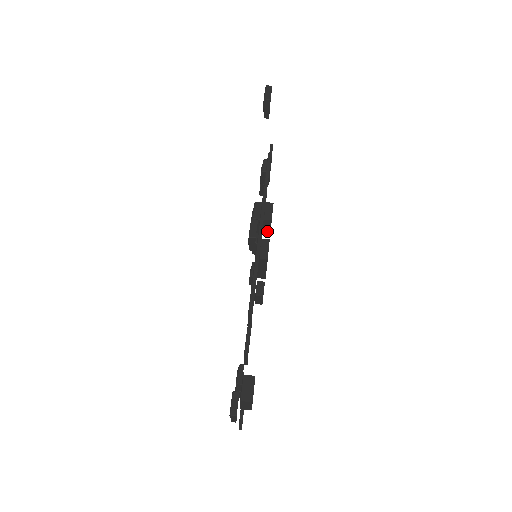
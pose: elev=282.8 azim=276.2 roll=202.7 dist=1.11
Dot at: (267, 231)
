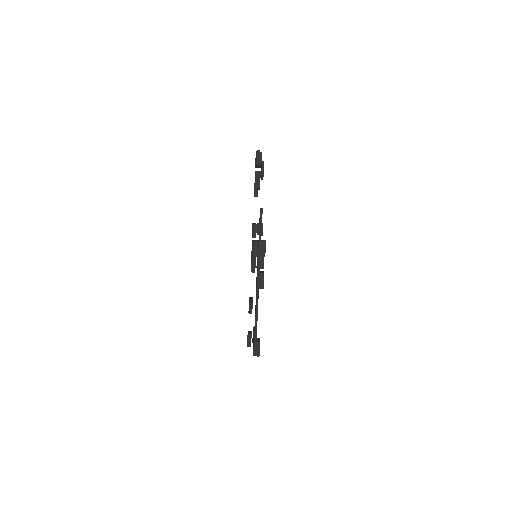
Dot at: occluded
